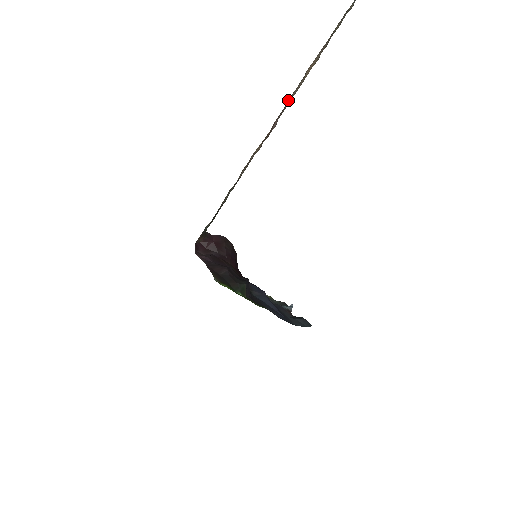
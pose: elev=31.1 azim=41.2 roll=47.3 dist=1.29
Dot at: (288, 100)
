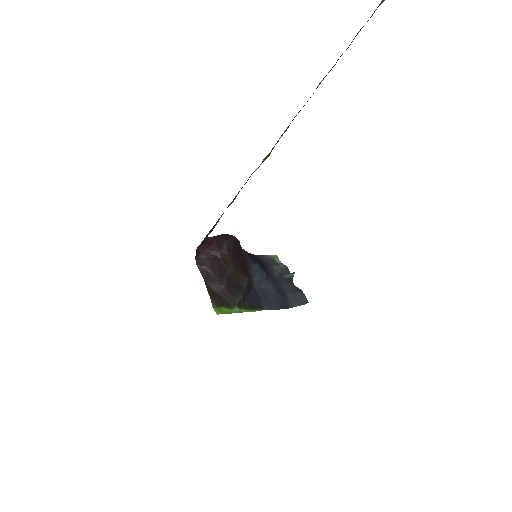
Dot at: occluded
